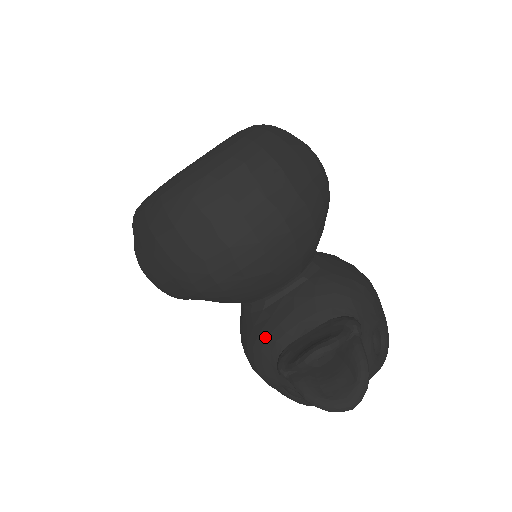
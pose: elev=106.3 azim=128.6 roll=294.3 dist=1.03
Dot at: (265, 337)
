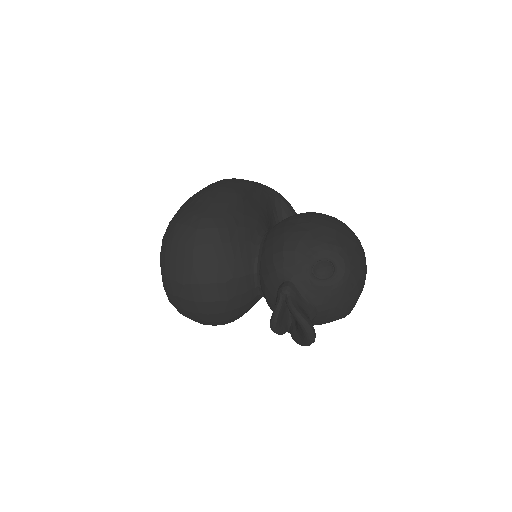
Dot at: occluded
